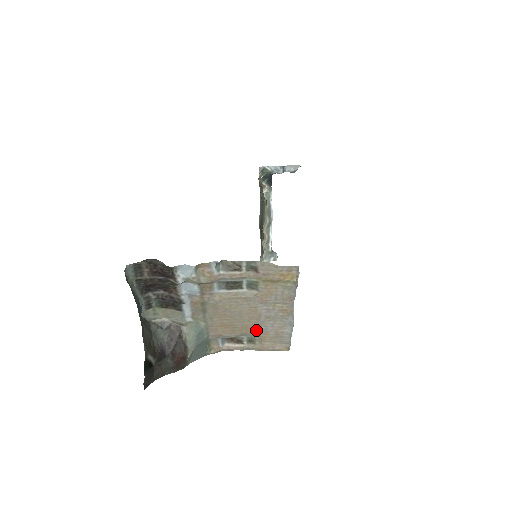
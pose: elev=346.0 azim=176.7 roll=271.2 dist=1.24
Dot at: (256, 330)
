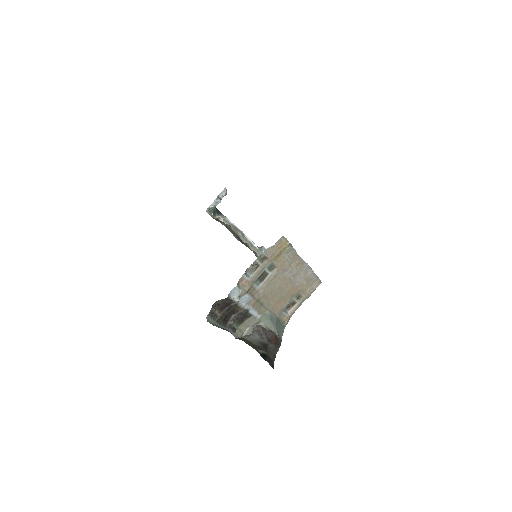
Dot at: (295, 289)
